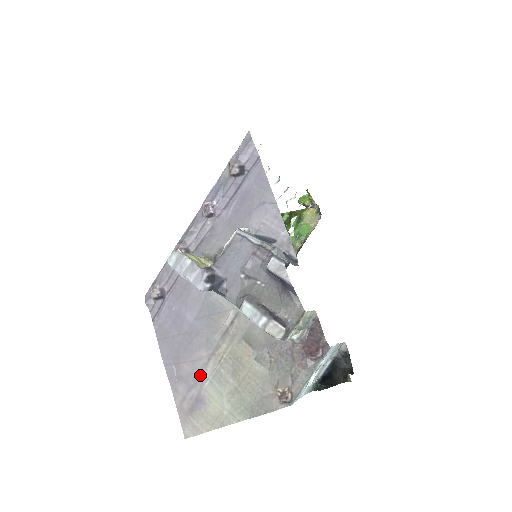
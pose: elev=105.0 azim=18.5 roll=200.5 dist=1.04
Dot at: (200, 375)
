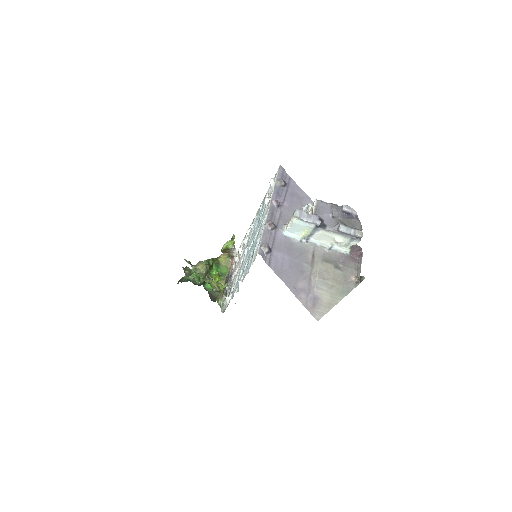
Dot at: (310, 286)
